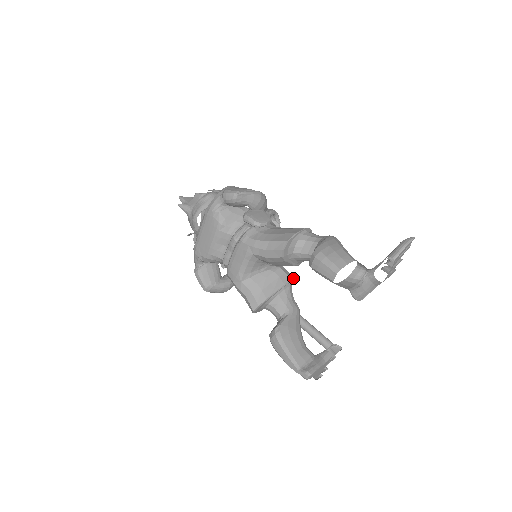
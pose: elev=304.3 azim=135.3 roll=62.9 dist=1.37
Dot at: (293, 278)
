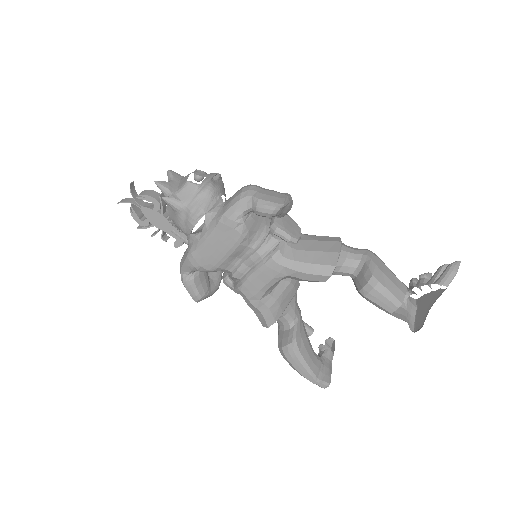
Dot at: occluded
